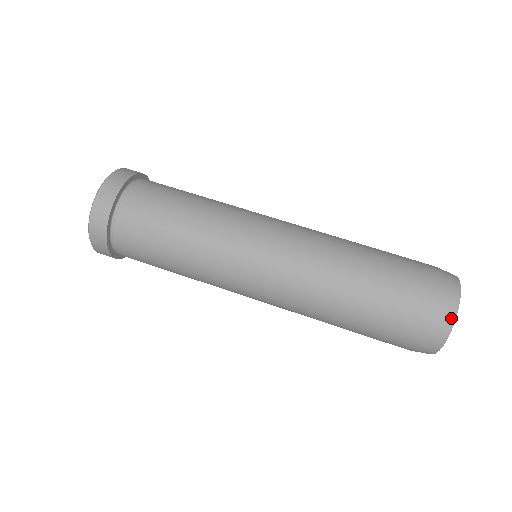
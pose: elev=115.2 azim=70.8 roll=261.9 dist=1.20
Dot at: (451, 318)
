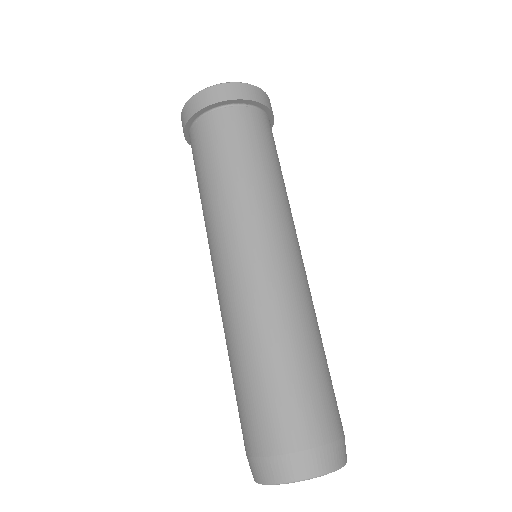
Dot at: (268, 479)
